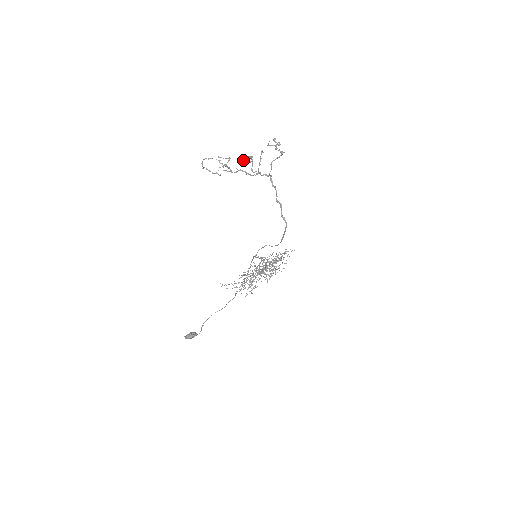
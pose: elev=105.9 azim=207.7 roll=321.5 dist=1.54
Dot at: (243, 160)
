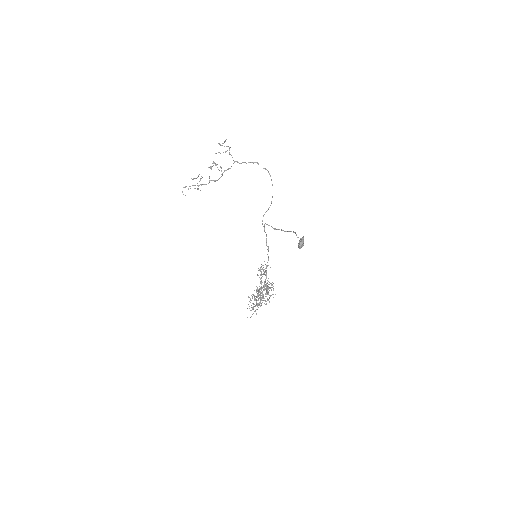
Dot at: (210, 167)
